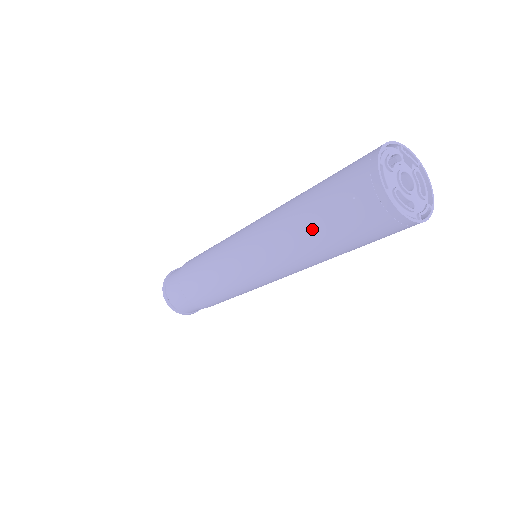
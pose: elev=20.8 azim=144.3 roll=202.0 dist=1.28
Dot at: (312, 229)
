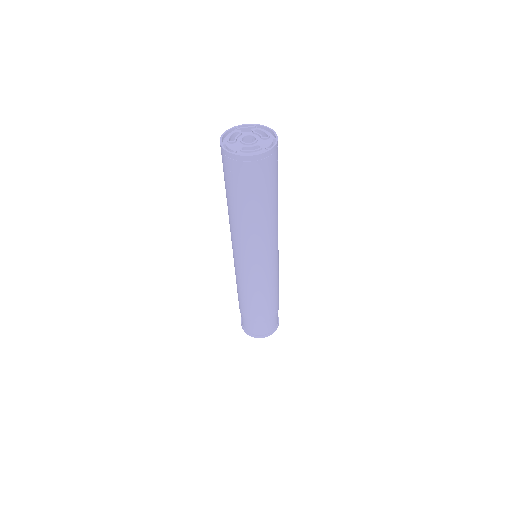
Dot at: (238, 207)
